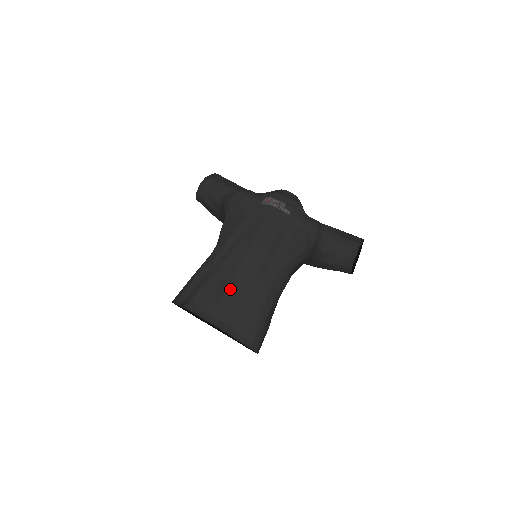
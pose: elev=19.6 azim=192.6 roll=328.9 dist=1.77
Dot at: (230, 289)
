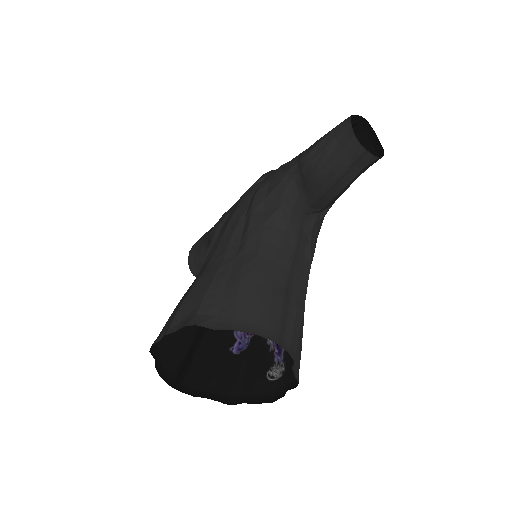
Dot at: (201, 281)
